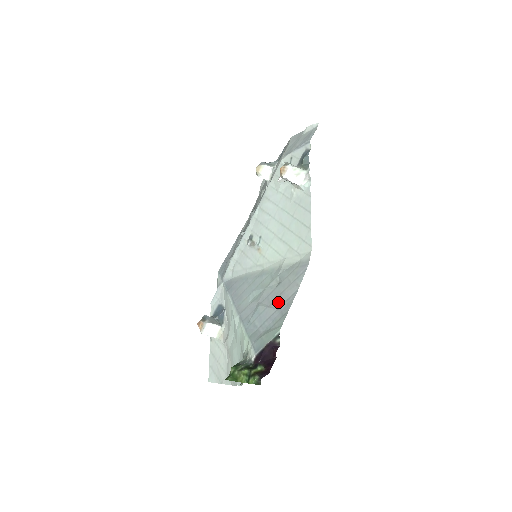
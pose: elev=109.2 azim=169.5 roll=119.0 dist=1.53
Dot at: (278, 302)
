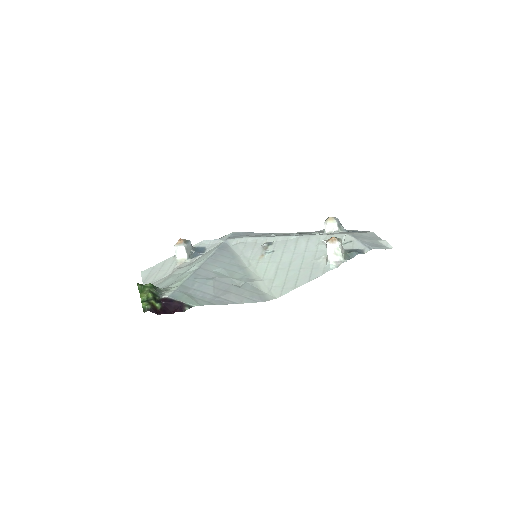
Dot at: (221, 293)
